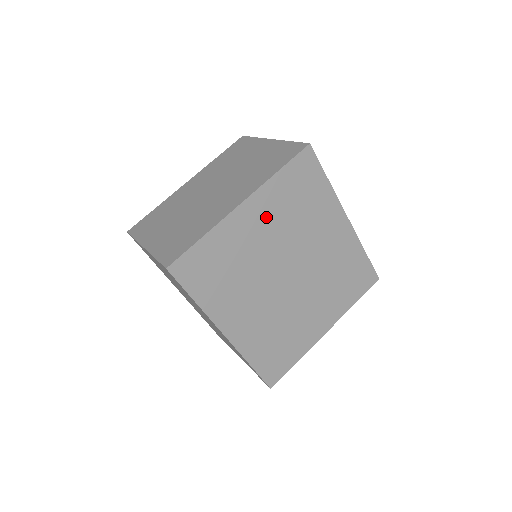
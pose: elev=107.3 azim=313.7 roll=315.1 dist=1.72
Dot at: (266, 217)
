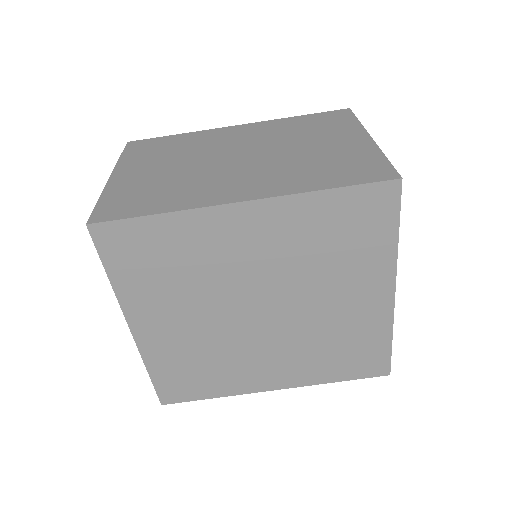
Dot at: (163, 311)
